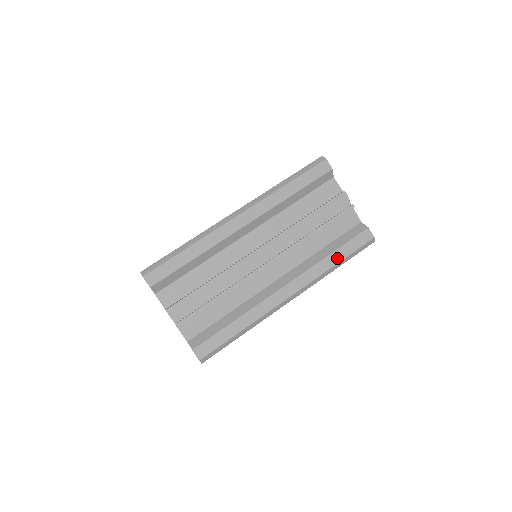
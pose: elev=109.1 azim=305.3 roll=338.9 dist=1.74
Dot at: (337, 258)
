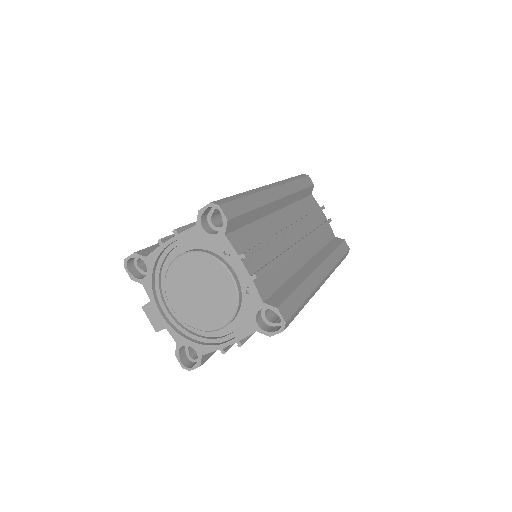
Dot at: (338, 256)
